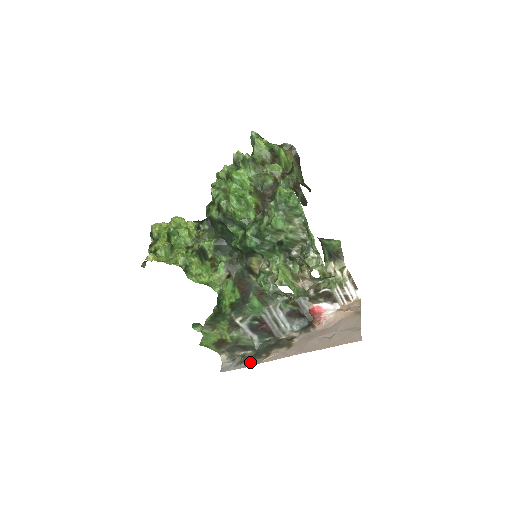
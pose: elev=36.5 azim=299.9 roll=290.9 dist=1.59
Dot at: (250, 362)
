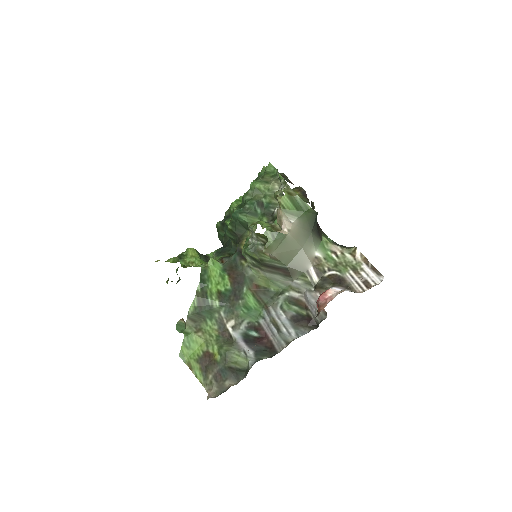
Dot at: occluded
